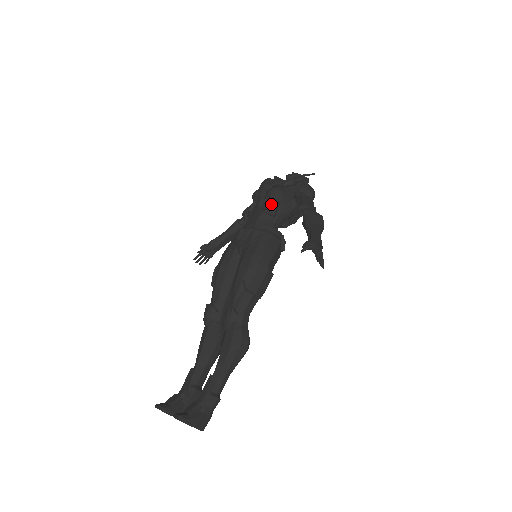
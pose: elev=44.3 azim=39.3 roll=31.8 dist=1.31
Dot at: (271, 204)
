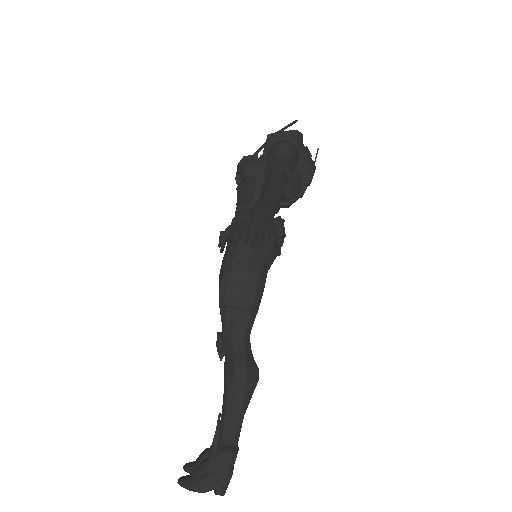
Dot at: (245, 187)
